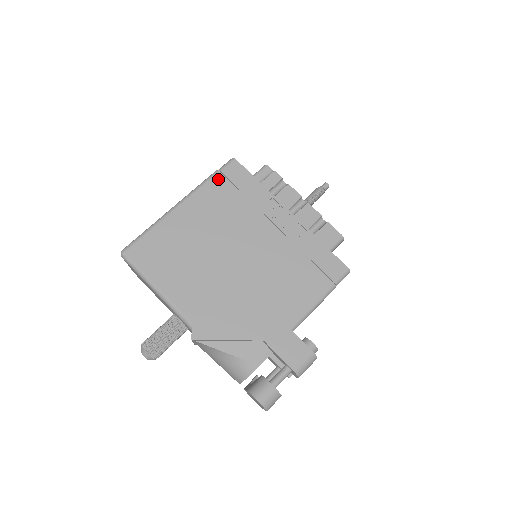
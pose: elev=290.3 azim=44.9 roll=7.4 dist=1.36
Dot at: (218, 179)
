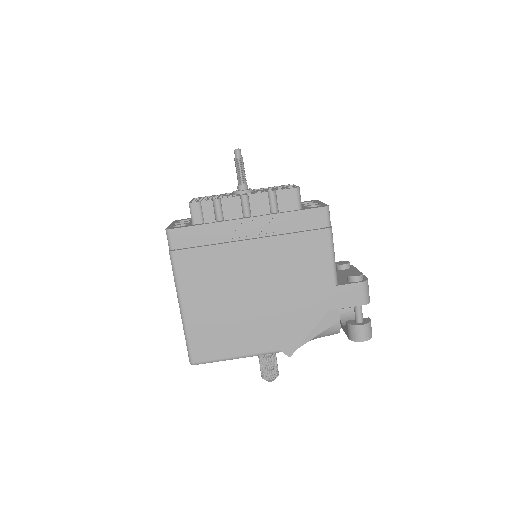
Dot at: (179, 257)
